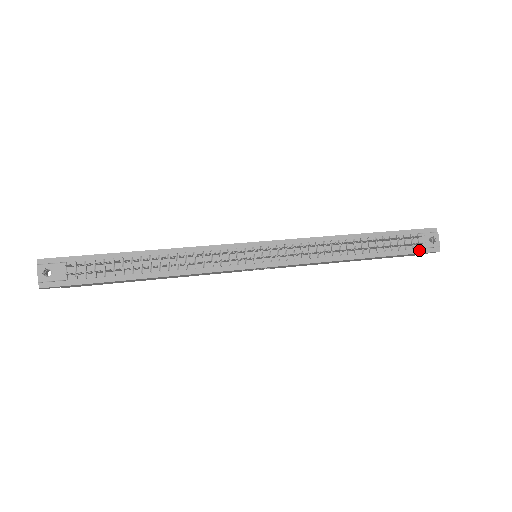
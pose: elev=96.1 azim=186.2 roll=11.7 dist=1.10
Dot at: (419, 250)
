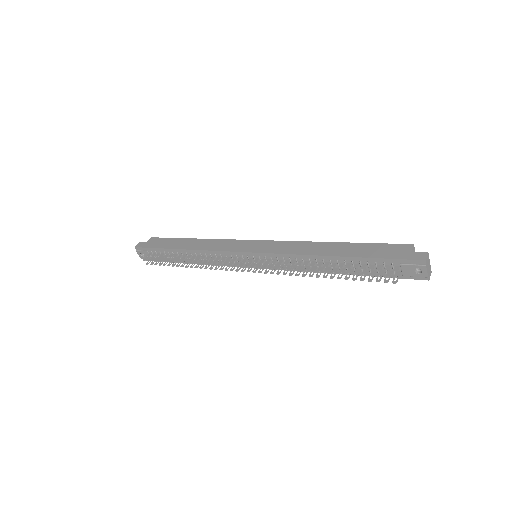
Dot at: (403, 276)
